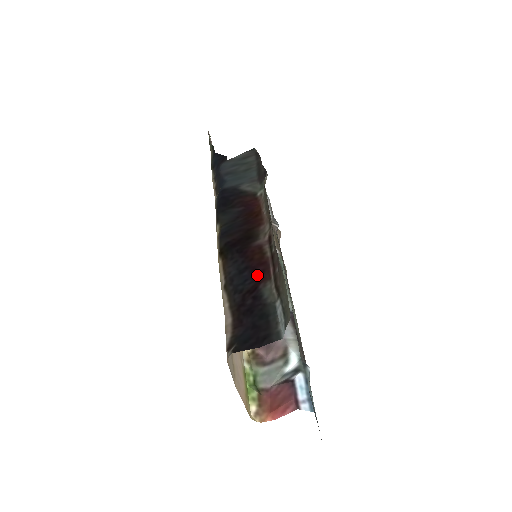
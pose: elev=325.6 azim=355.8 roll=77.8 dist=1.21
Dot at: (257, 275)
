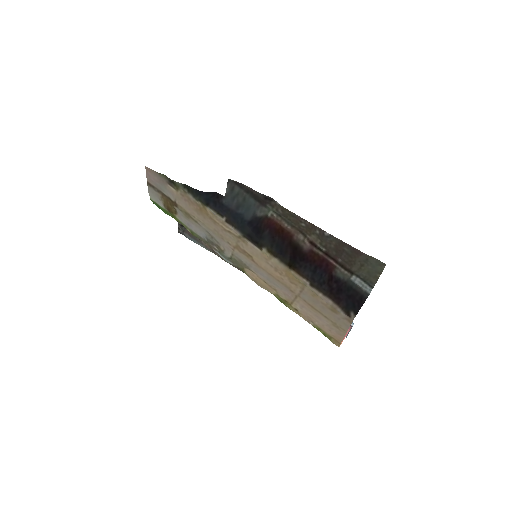
Dot at: (326, 269)
